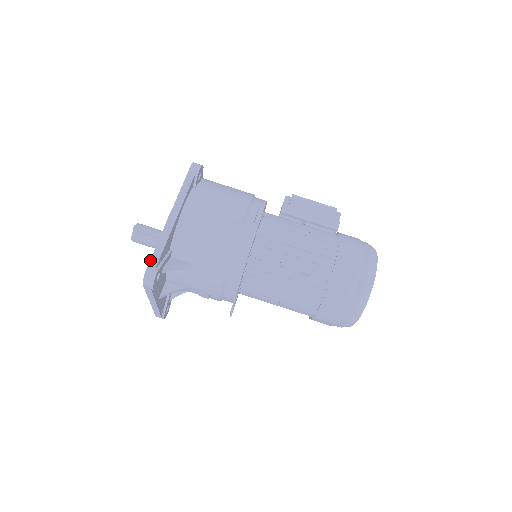
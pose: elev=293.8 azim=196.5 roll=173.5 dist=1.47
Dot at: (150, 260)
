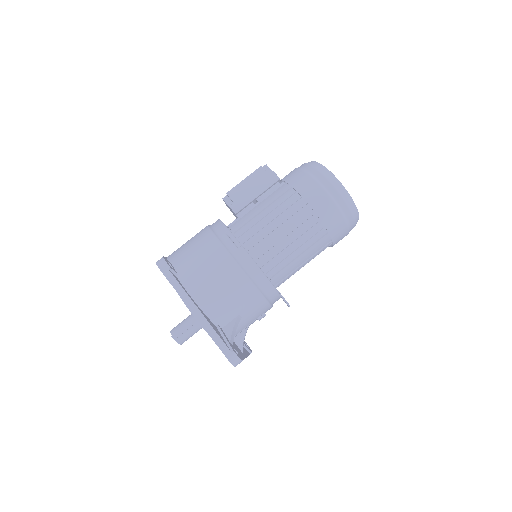
Dot at: occluded
